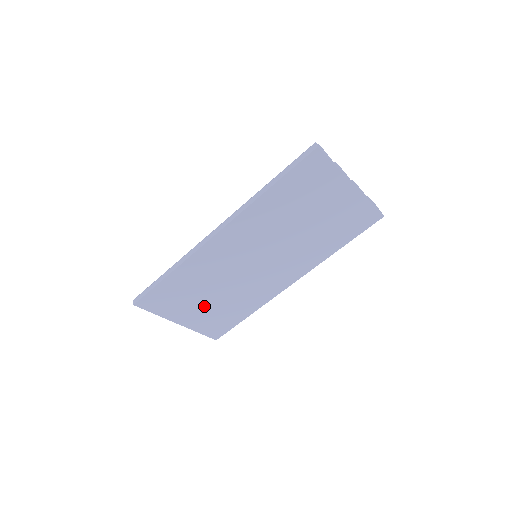
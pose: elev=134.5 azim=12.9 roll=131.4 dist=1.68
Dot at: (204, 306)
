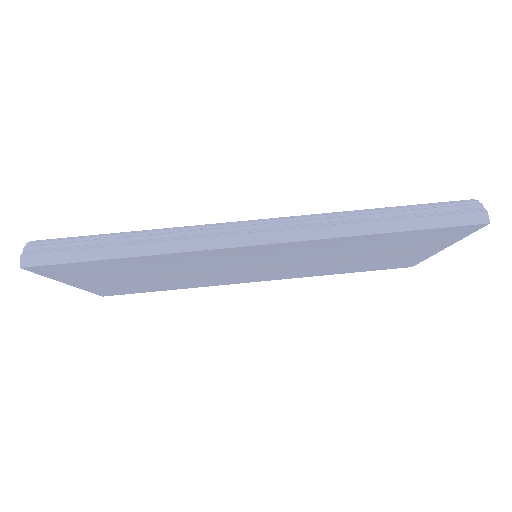
Dot at: (131, 280)
